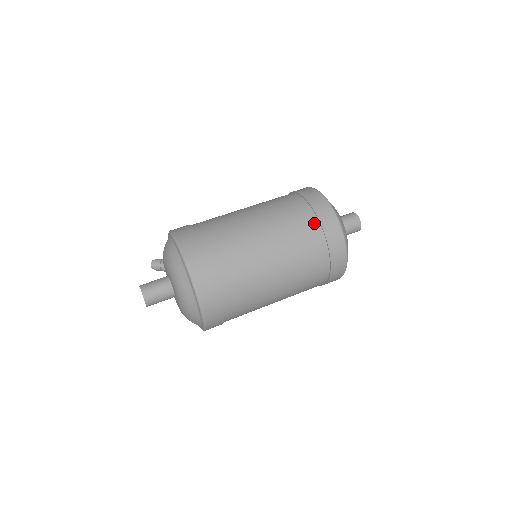
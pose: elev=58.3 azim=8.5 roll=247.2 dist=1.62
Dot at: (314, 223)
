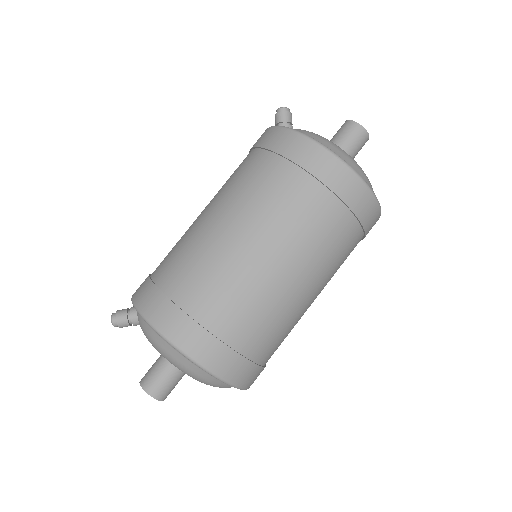
Dot at: (349, 222)
